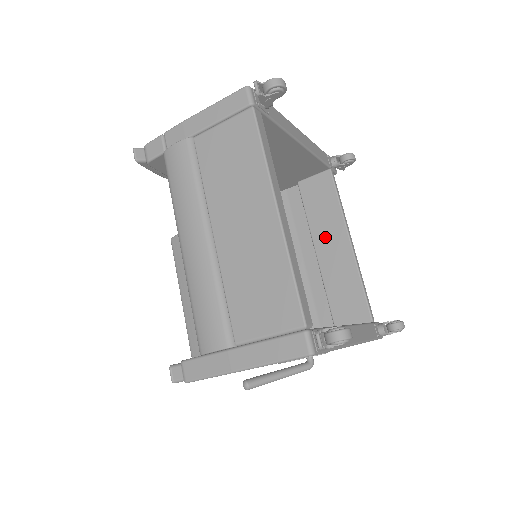
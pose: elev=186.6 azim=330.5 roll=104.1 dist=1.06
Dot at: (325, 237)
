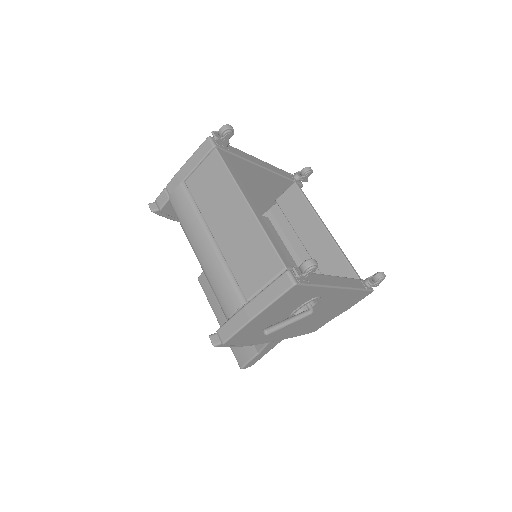
Dot at: (306, 231)
